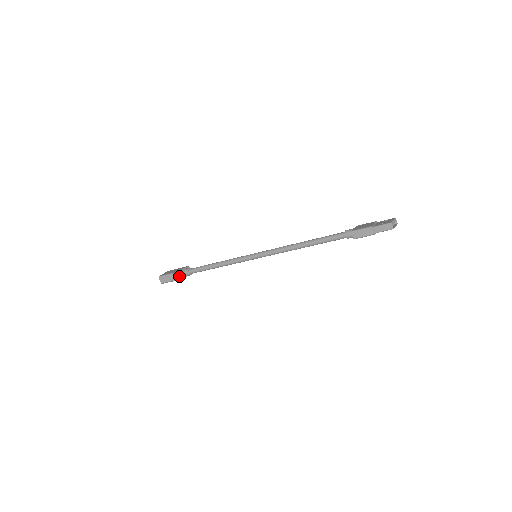
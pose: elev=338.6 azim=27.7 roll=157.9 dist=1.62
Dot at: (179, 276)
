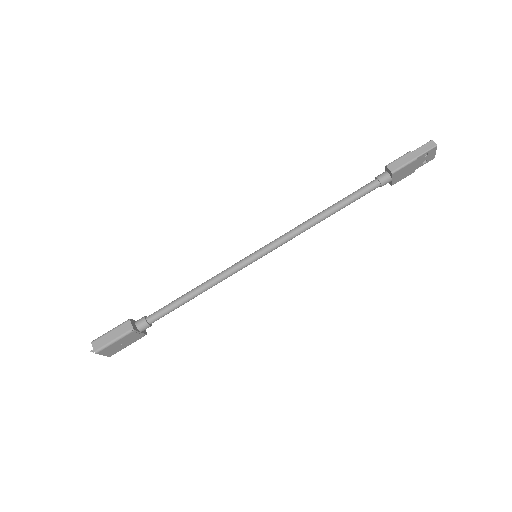
Dot at: (130, 325)
